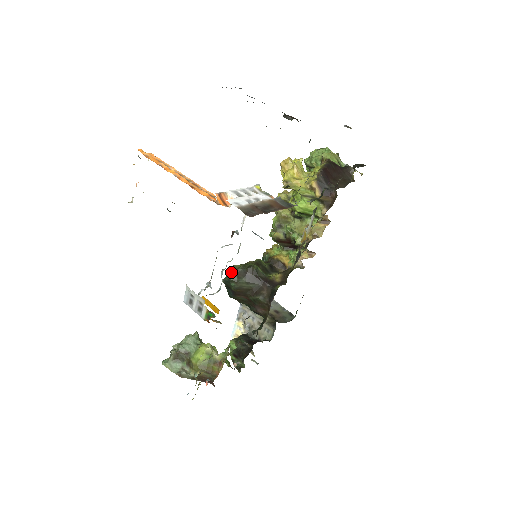
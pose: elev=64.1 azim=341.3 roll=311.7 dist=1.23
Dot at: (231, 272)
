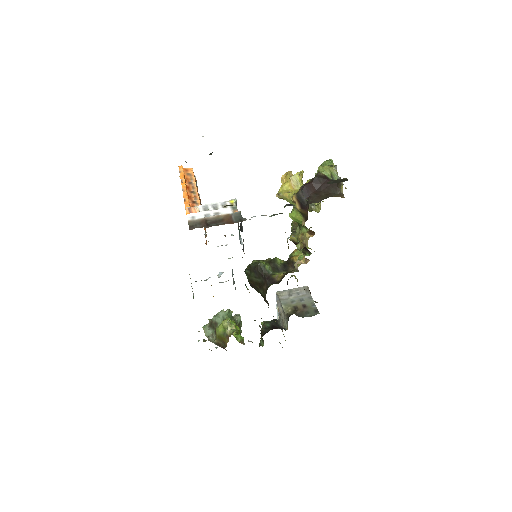
Dot at: (248, 266)
